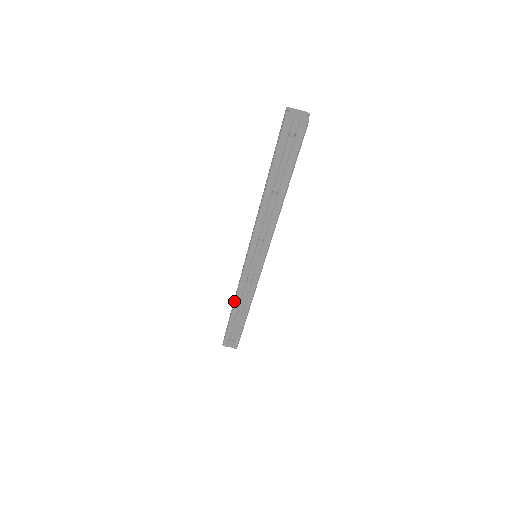
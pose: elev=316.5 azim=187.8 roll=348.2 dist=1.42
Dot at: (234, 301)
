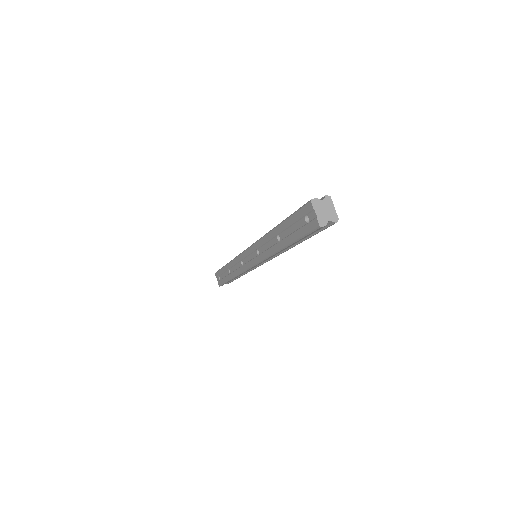
Dot at: (230, 261)
